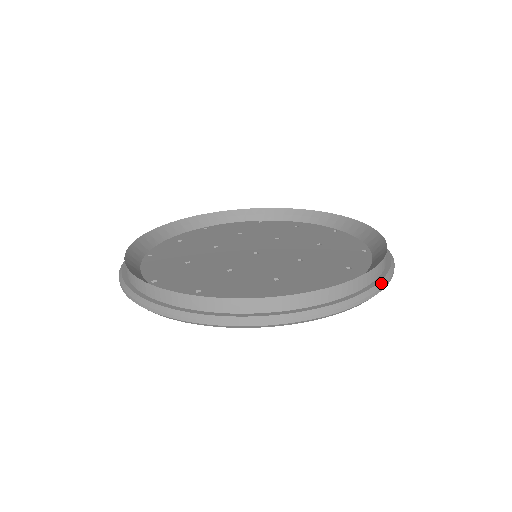
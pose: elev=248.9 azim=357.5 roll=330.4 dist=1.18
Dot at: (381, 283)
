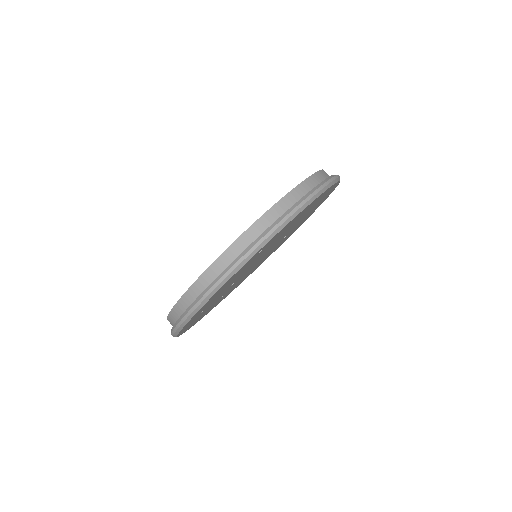
Dot at: occluded
